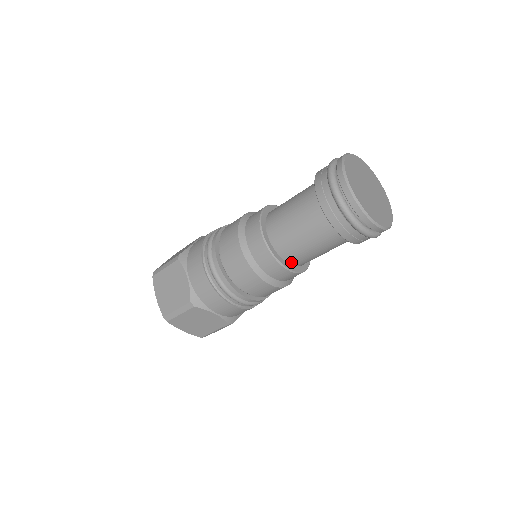
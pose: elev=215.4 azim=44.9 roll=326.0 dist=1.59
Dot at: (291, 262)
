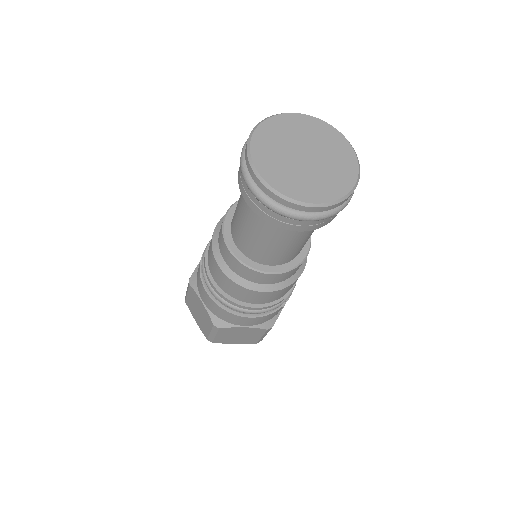
Dot at: (274, 263)
